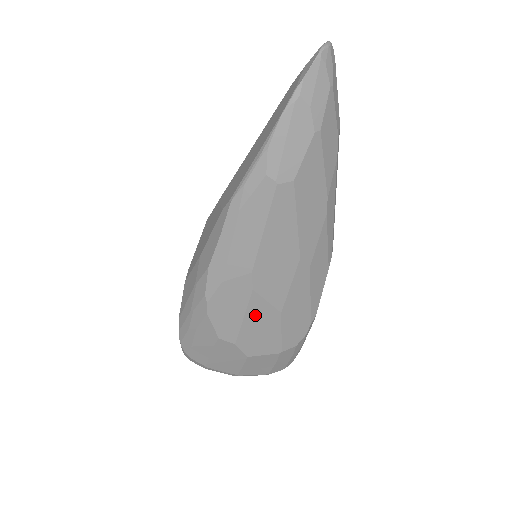
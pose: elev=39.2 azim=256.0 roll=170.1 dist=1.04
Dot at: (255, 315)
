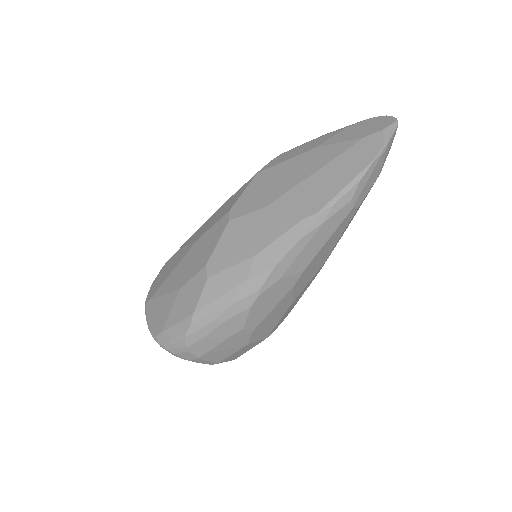
Dot at: (279, 306)
